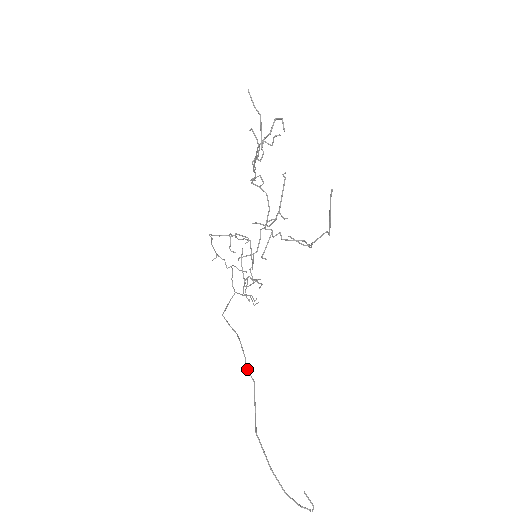
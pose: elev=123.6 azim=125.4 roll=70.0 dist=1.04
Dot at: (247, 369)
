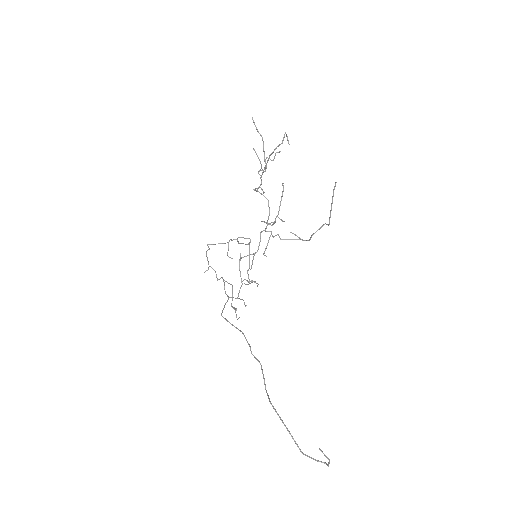
Dot at: occluded
